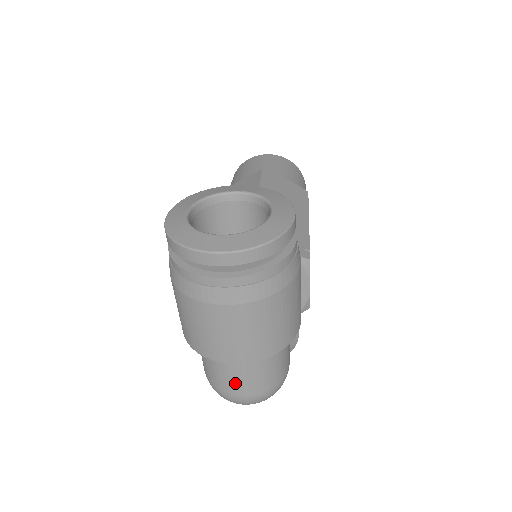
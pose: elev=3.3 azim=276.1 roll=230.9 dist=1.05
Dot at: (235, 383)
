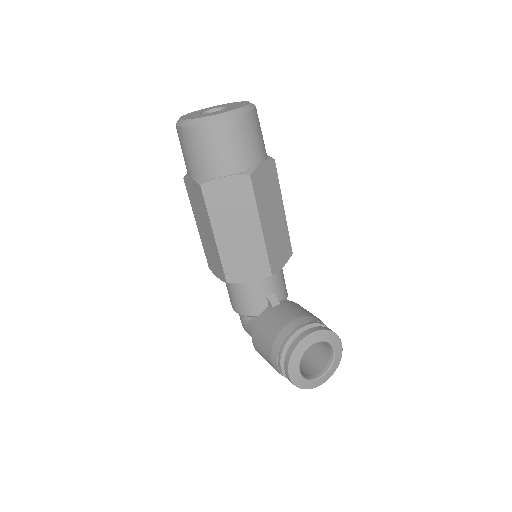
Dot at: occluded
